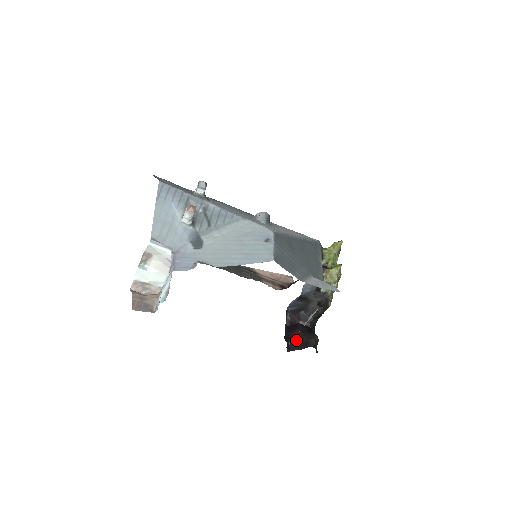
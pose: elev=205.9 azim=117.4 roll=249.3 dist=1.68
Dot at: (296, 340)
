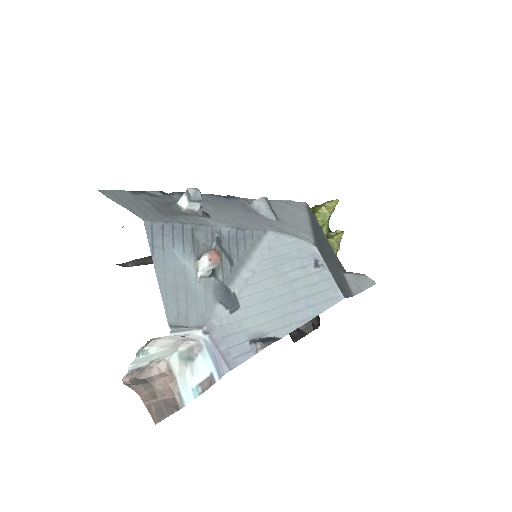
Dot at: occluded
